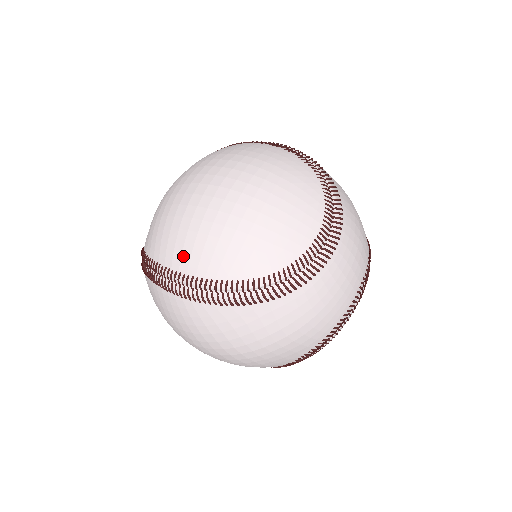
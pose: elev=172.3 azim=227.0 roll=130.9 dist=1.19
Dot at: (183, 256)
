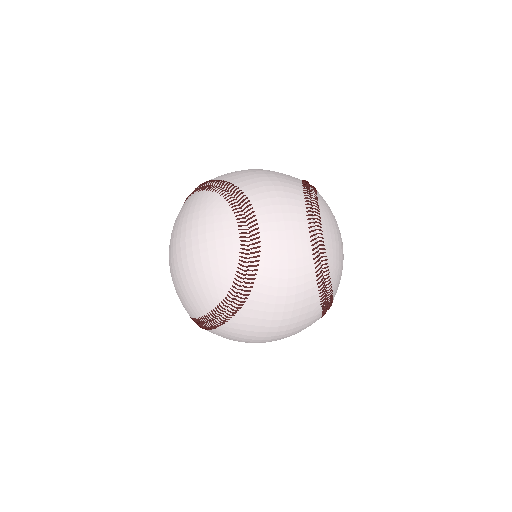
Dot at: (192, 308)
